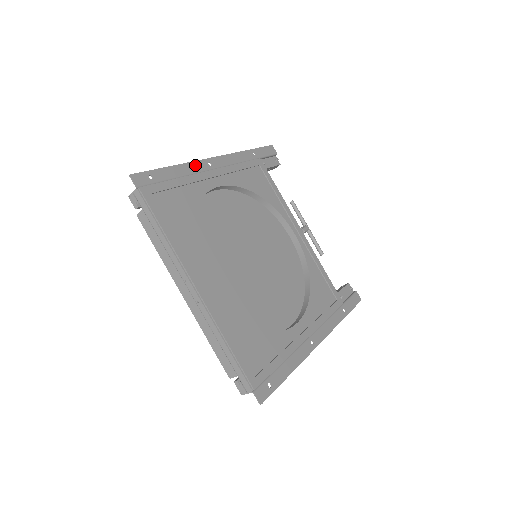
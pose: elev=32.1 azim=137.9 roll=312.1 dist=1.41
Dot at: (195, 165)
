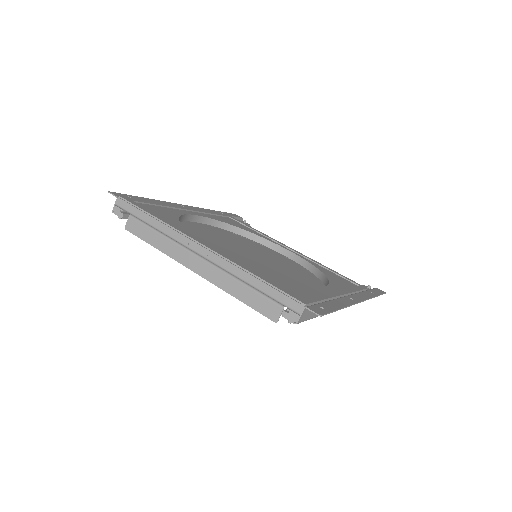
Dot at: (168, 203)
